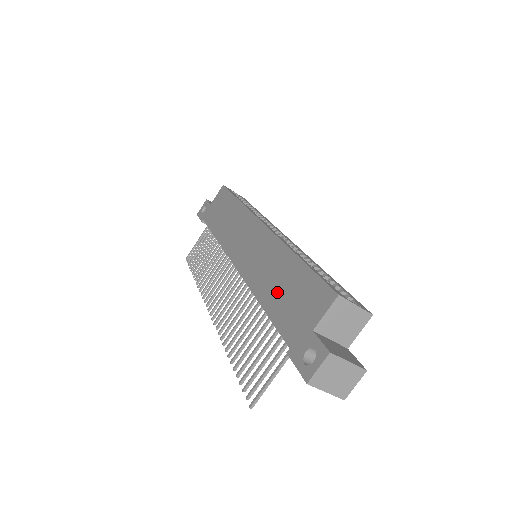
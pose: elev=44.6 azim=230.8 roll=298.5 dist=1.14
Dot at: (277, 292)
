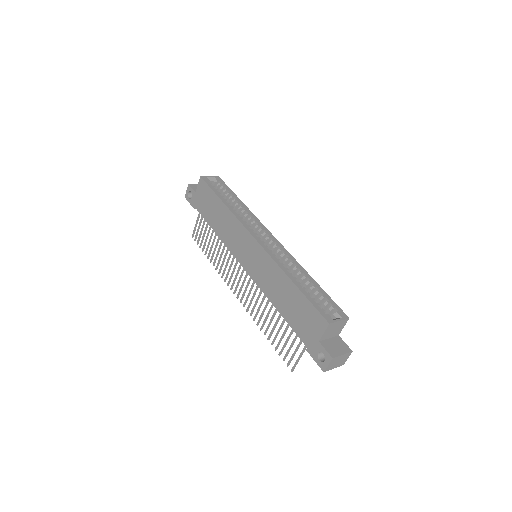
Dot at: (287, 306)
